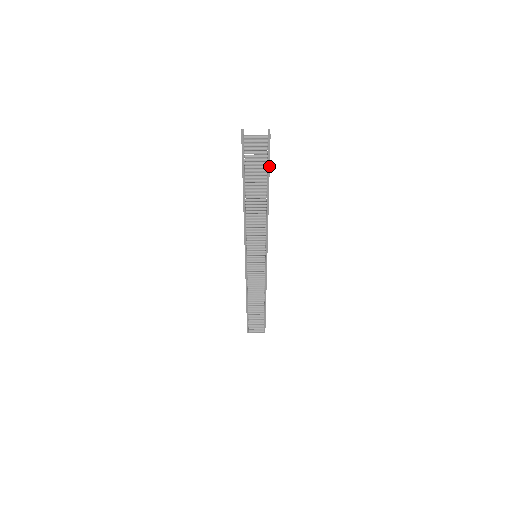
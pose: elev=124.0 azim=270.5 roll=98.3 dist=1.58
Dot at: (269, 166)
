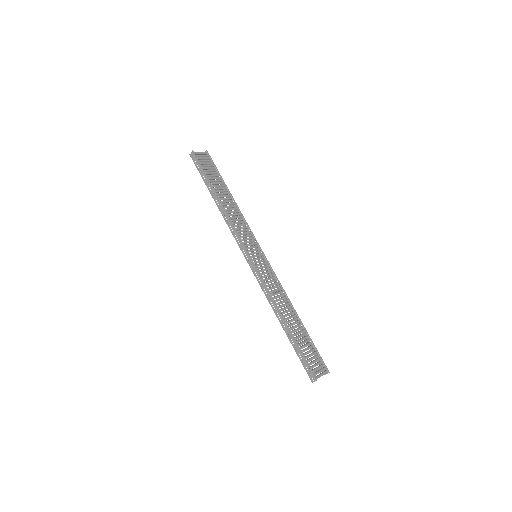
Dot at: (218, 171)
